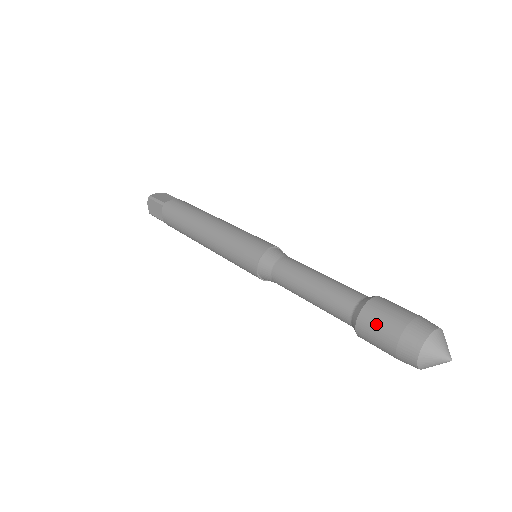
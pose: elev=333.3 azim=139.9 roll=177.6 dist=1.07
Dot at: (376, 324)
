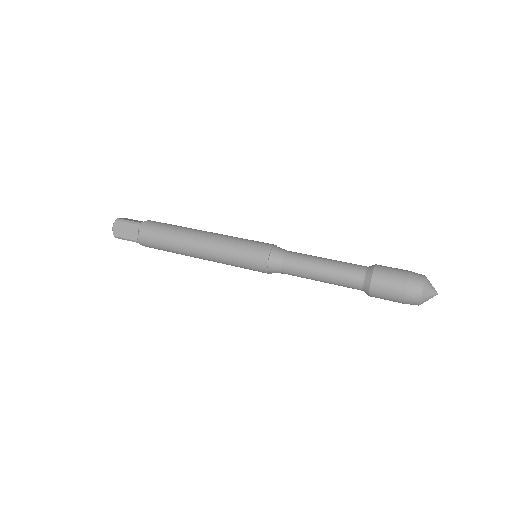
Dot at: (388, 278)
